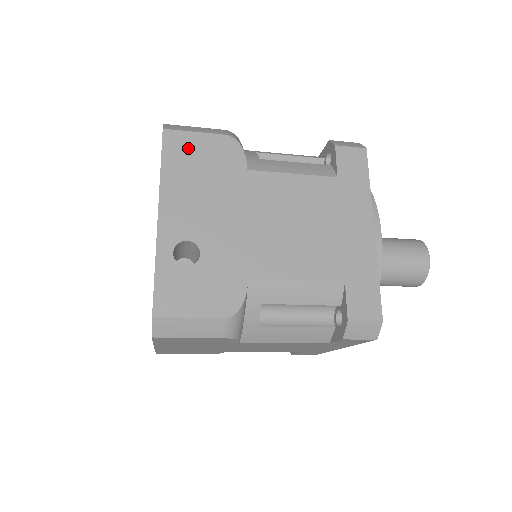
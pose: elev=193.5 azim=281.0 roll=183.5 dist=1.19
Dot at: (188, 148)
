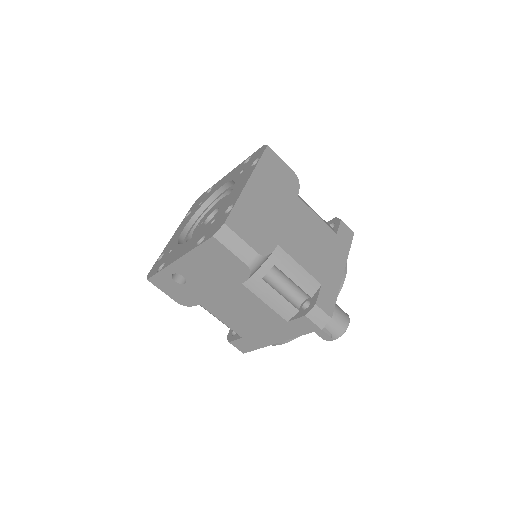
Dot at: occluded
